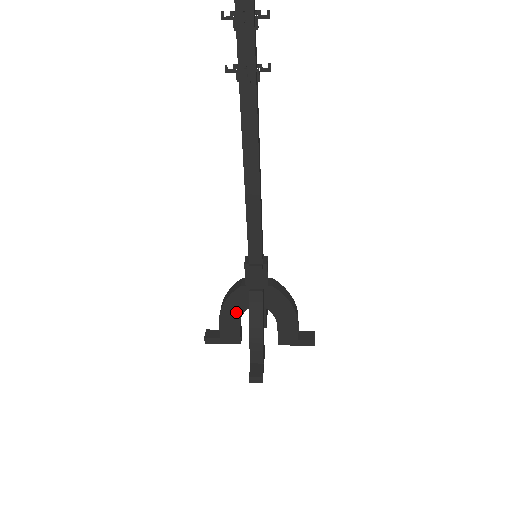
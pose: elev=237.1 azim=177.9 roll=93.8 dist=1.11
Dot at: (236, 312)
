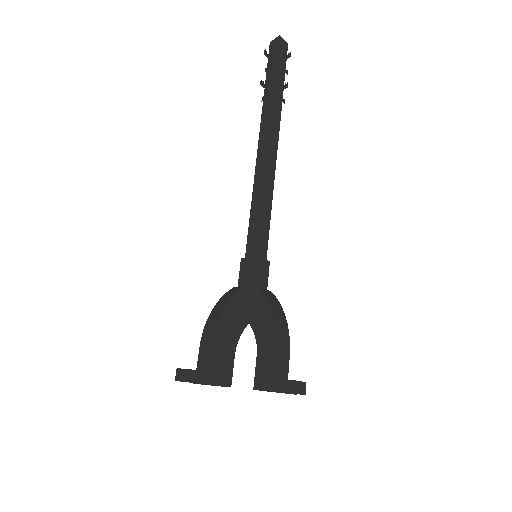
Dot at: occluded
